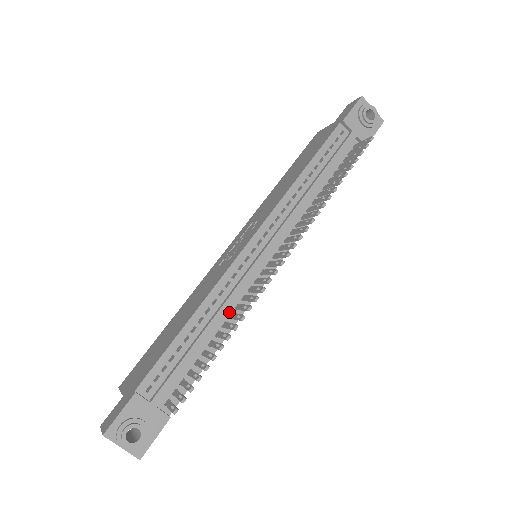
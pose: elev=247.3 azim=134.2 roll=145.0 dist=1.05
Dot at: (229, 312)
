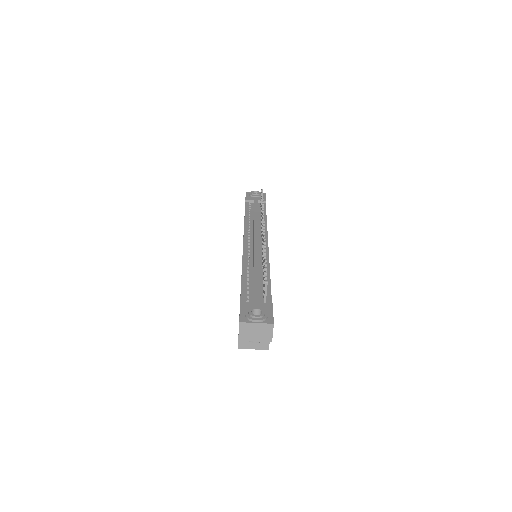
Dot at: (261, 264)
